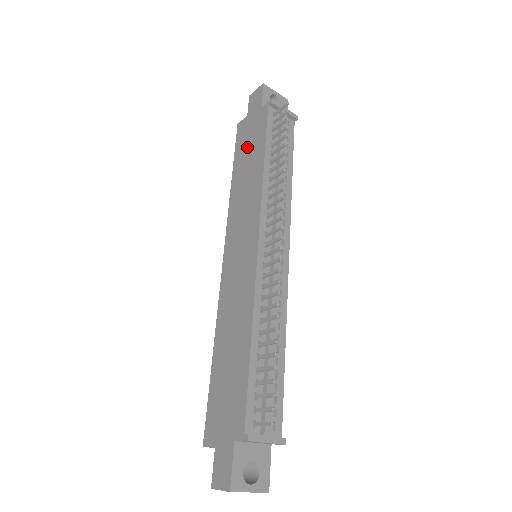
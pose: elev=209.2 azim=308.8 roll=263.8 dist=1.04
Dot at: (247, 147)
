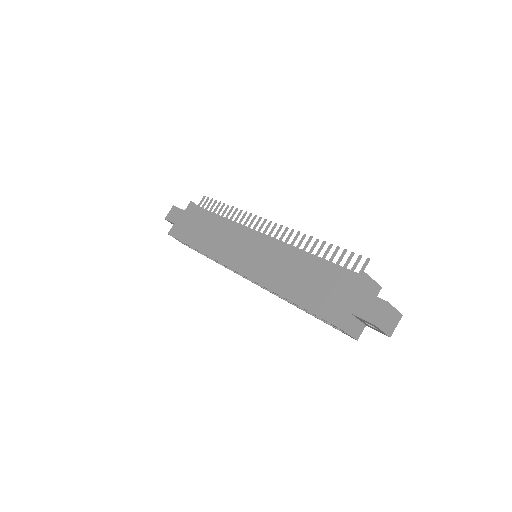
Dot at: (192, 228)
